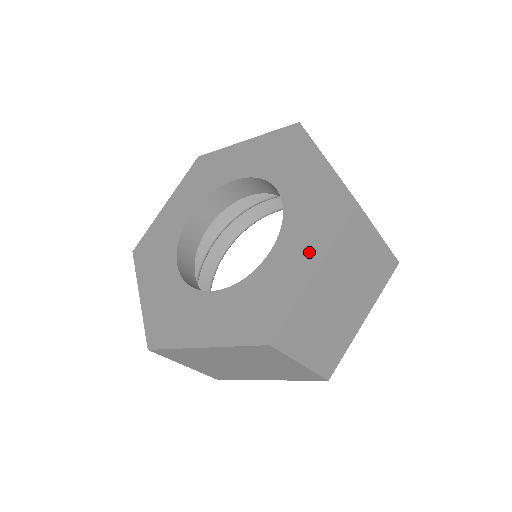
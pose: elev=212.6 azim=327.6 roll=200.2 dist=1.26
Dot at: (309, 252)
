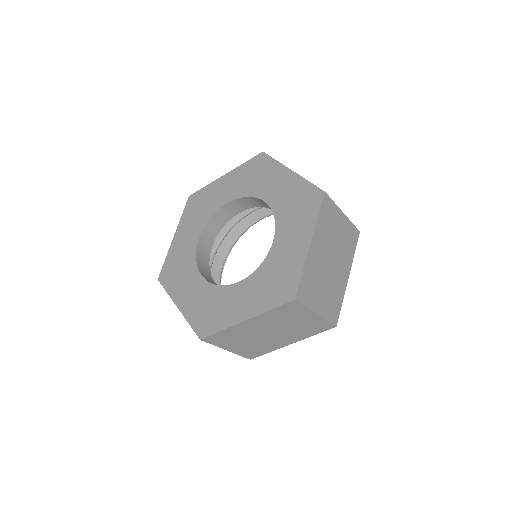
Dot at: (252, 304)
